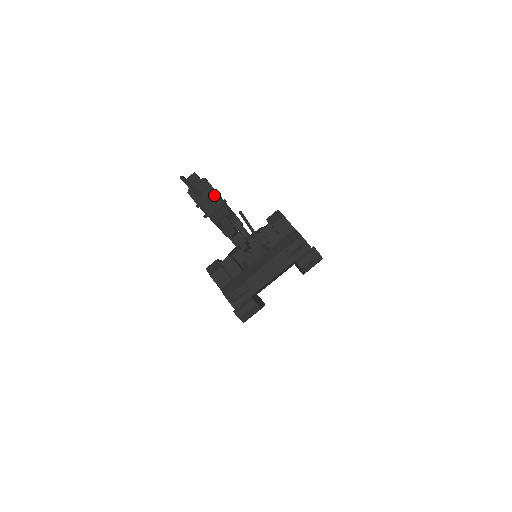
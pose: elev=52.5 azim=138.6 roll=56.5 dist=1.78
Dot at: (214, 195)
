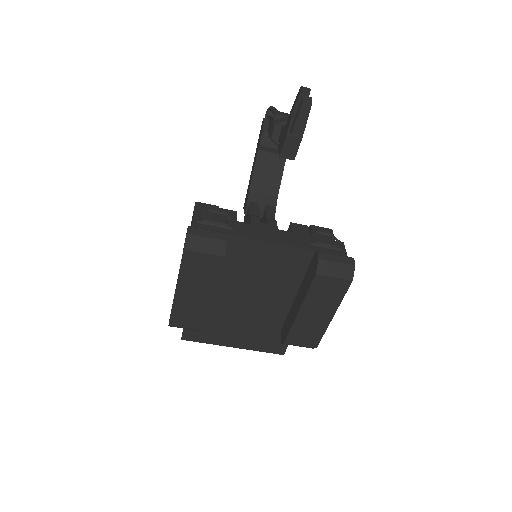
Dot at: occluded
